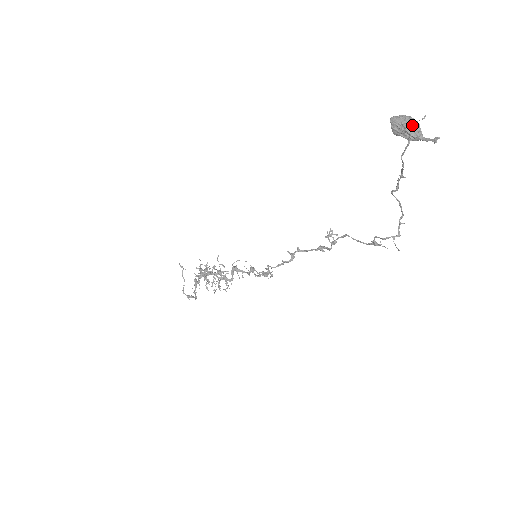
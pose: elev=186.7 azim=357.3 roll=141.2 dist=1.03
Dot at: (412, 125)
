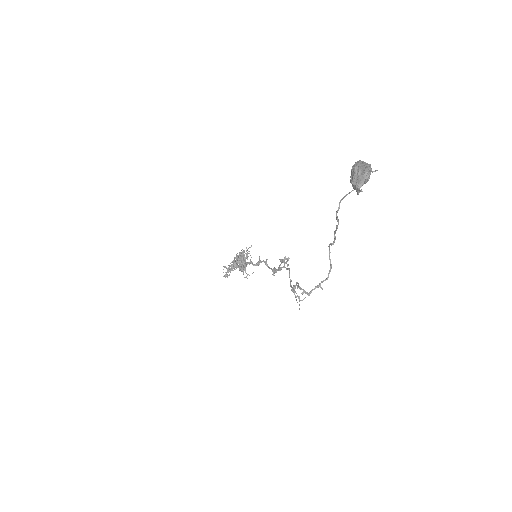
Dot at: (362, 172)
